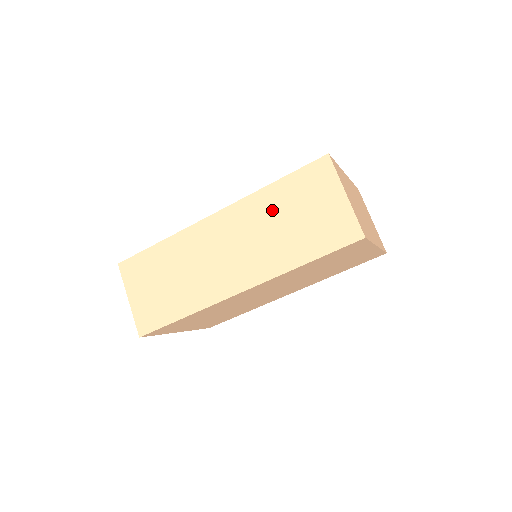
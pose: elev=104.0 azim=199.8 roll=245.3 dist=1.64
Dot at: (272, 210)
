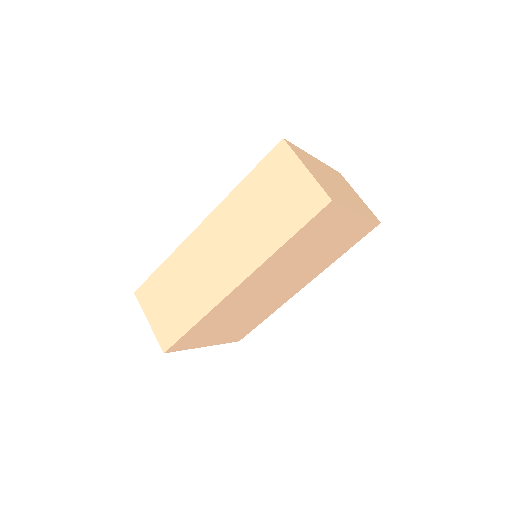
Dot at: (248, 203)
